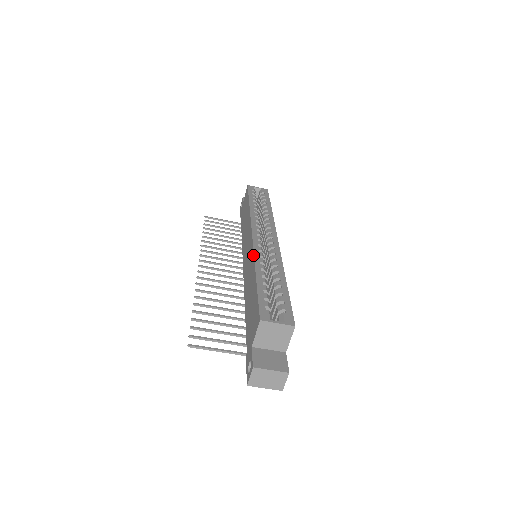
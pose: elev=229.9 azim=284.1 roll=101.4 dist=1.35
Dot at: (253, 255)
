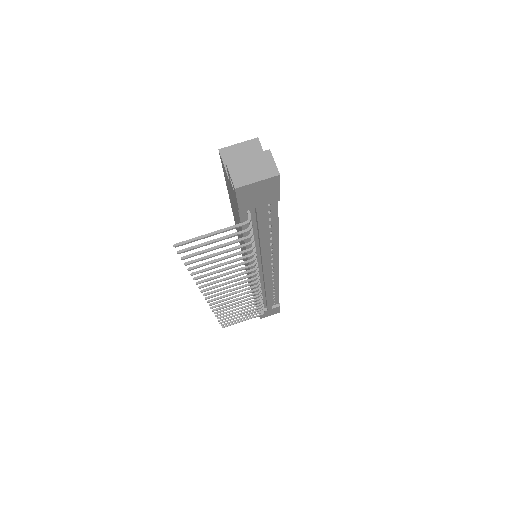
Dot at: occluded
